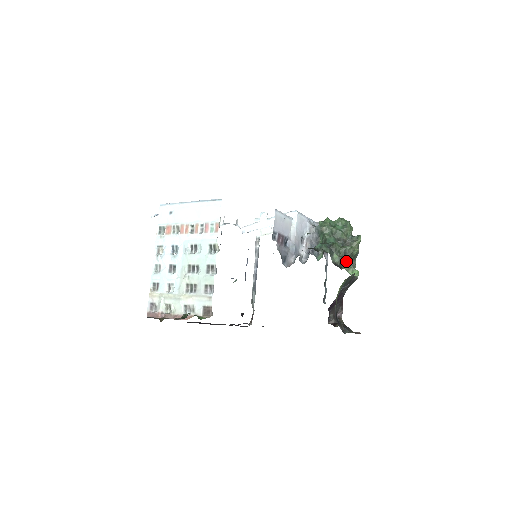
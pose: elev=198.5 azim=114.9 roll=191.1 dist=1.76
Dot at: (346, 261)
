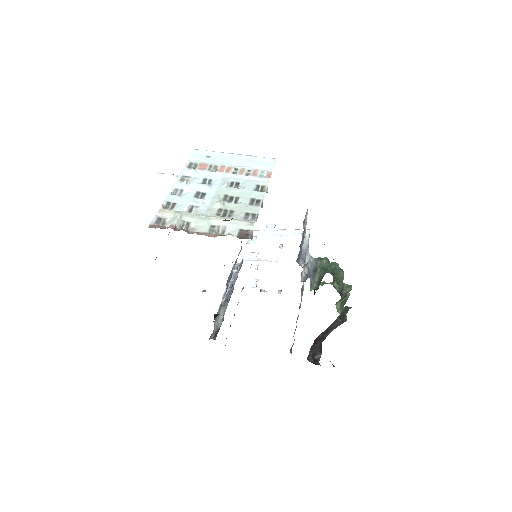
Dot at: occluded
